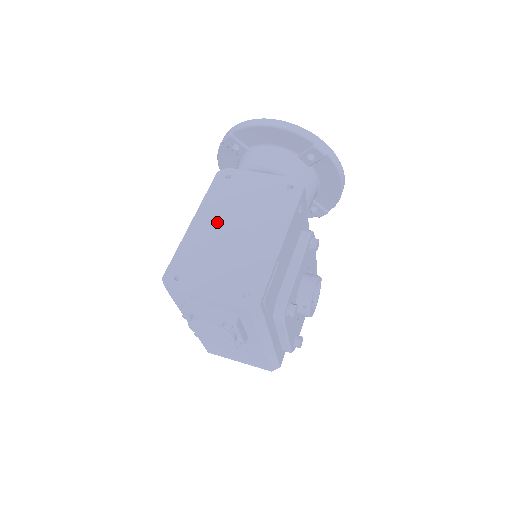
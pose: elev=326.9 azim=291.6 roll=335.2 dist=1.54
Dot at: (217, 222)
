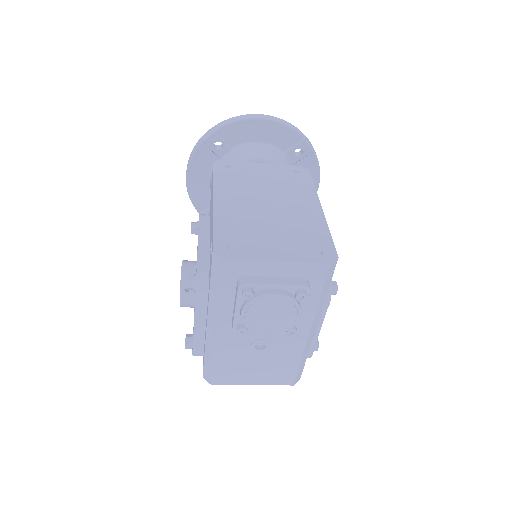
Dot at: (243, 200)
